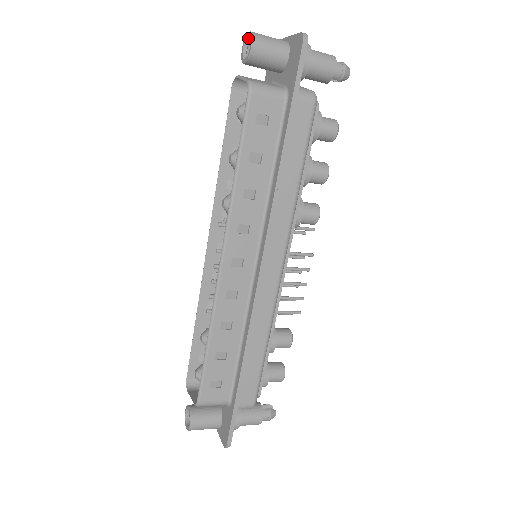
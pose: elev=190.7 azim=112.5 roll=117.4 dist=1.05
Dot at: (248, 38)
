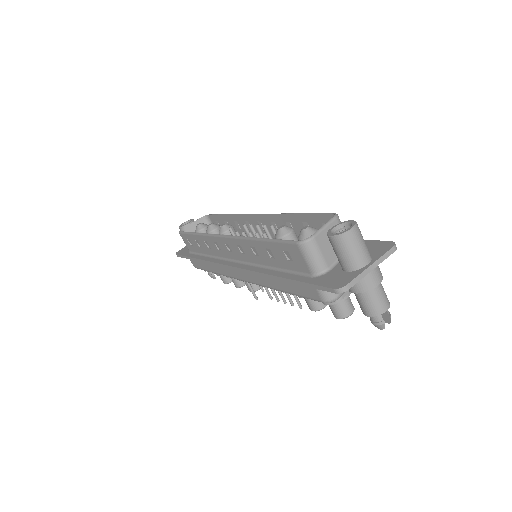
Dot at: (183, 224)
